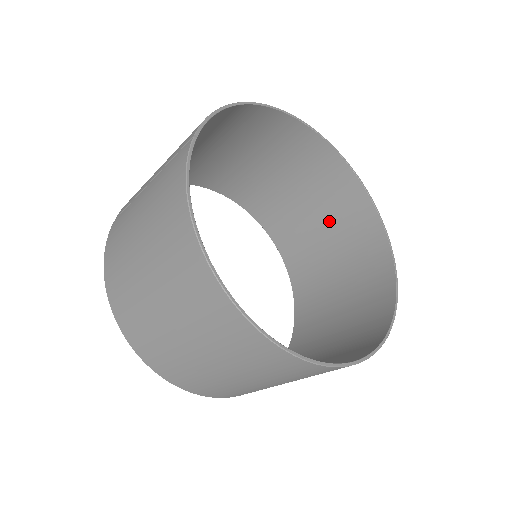
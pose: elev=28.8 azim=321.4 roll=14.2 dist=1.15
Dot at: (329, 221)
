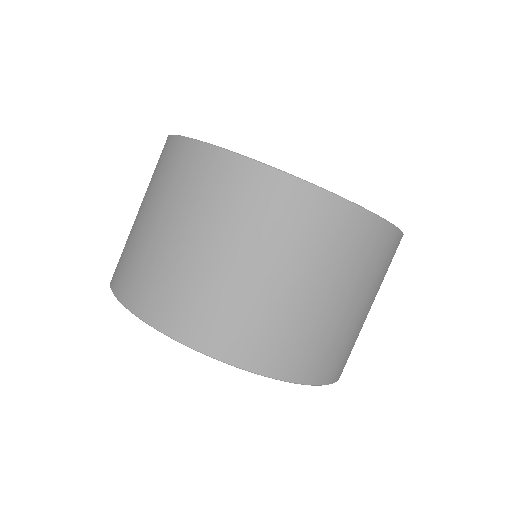
Dot at: occluded
